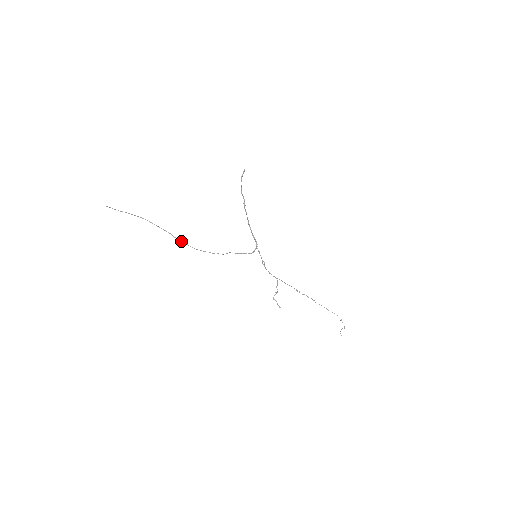
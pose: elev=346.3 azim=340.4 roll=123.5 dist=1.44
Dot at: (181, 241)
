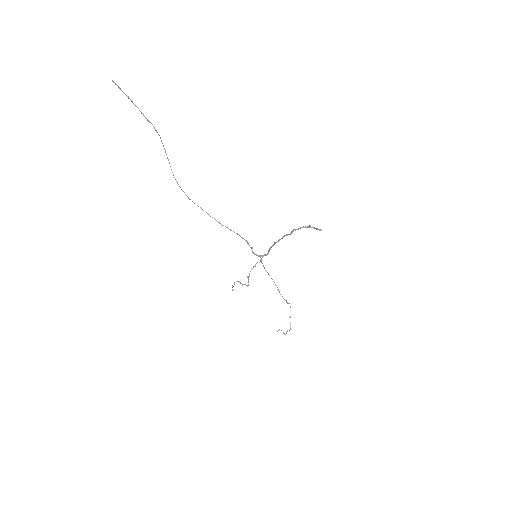
Dot at: occluded
